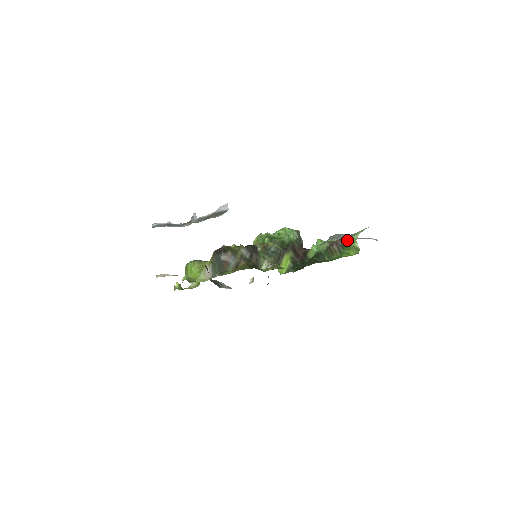
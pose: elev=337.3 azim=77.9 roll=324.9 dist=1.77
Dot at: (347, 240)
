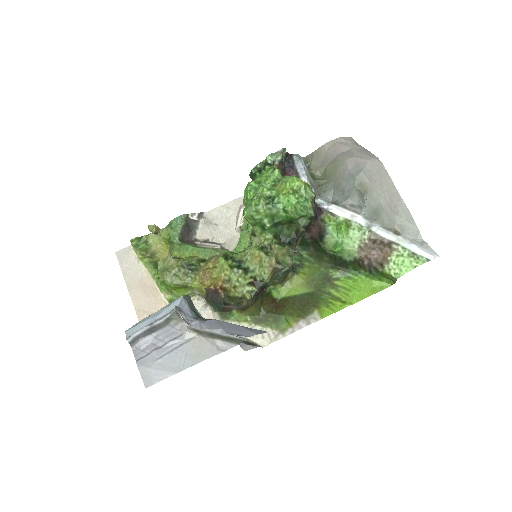
Dot at: (385, 269)
